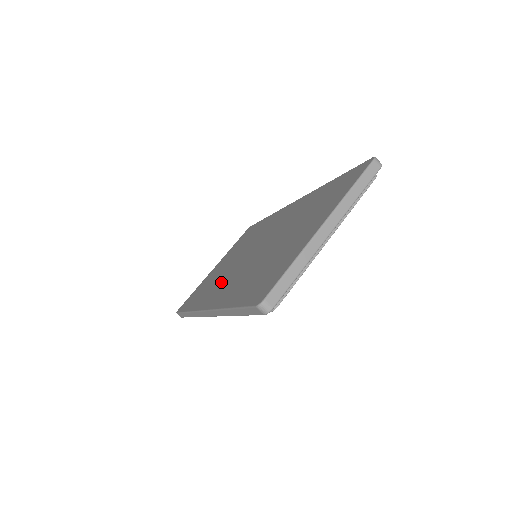
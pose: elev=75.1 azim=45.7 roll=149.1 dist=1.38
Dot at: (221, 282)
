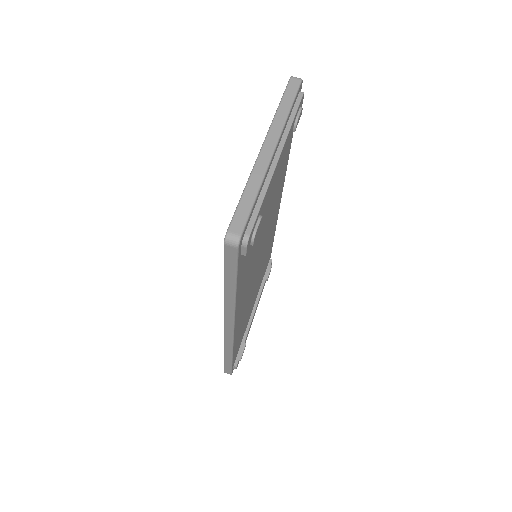
Dot at: occluded
